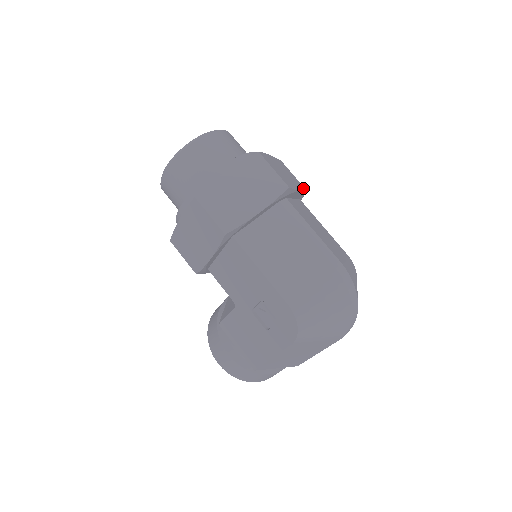
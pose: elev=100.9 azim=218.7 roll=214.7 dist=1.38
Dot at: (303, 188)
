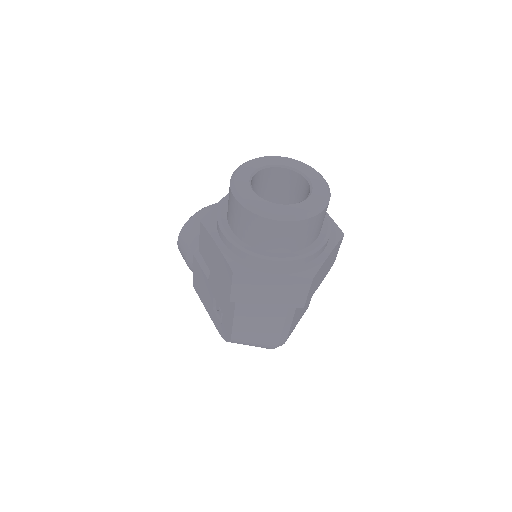
Dot at: occluded
